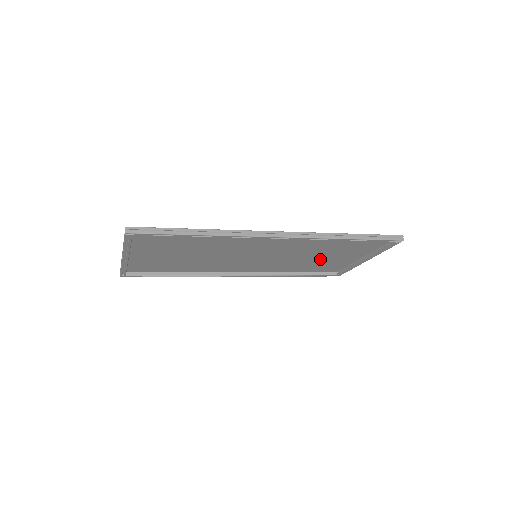
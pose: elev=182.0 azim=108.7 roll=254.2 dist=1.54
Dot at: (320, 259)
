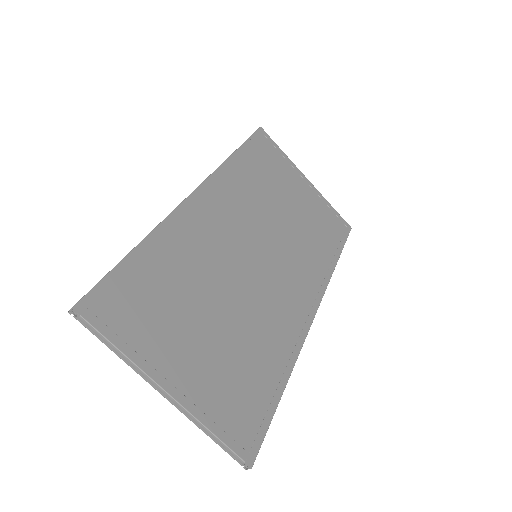
Dot at: (281, 194)
